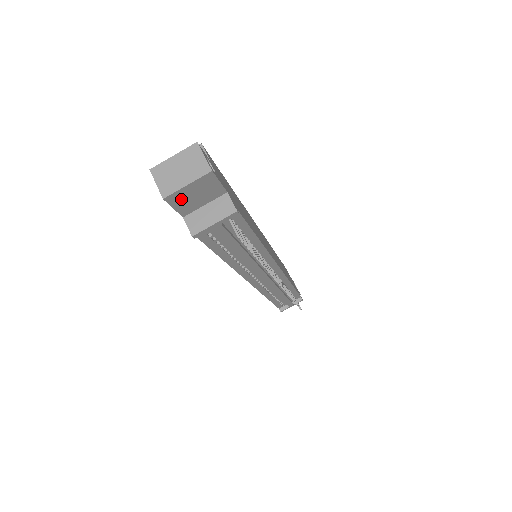
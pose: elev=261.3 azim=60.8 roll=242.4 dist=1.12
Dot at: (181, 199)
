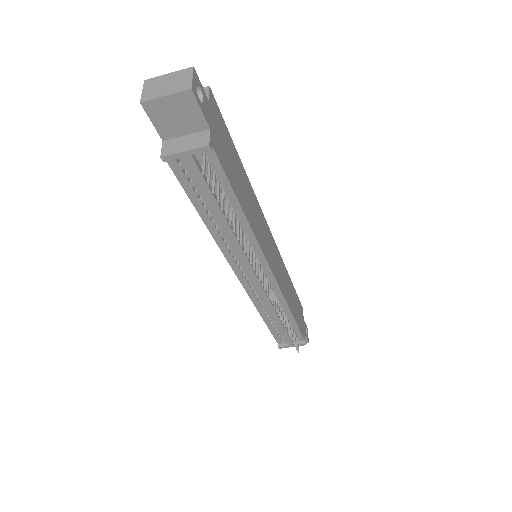
Dot at: (160, 113)
